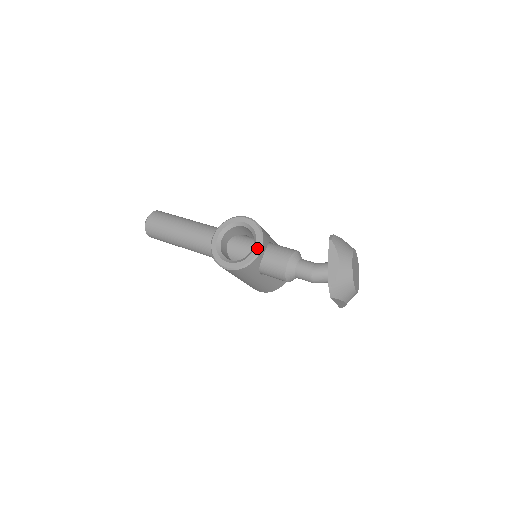
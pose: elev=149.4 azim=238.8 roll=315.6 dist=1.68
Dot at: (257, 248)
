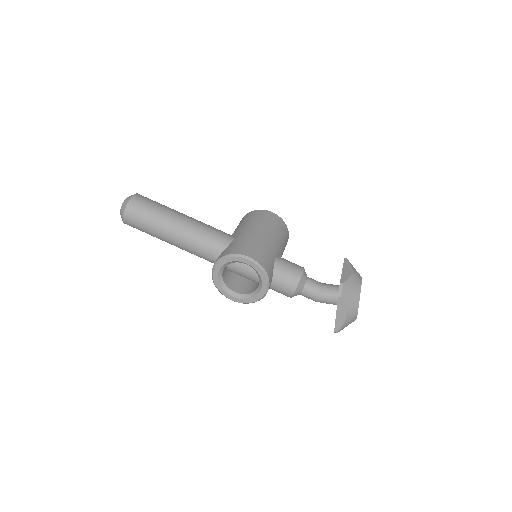
Dot at: (263, 291)
